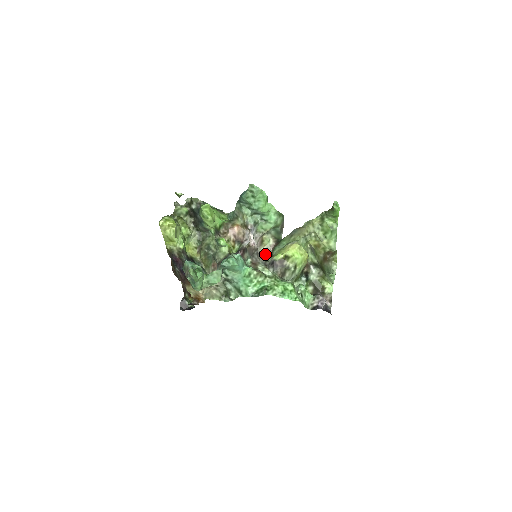
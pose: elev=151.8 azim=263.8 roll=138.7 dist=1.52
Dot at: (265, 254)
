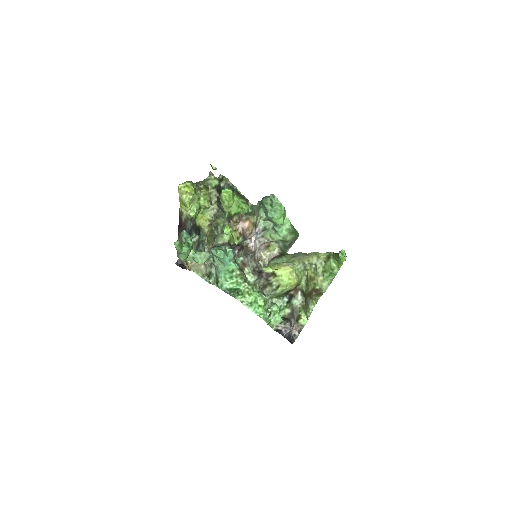
Dot at: (265, 258)
